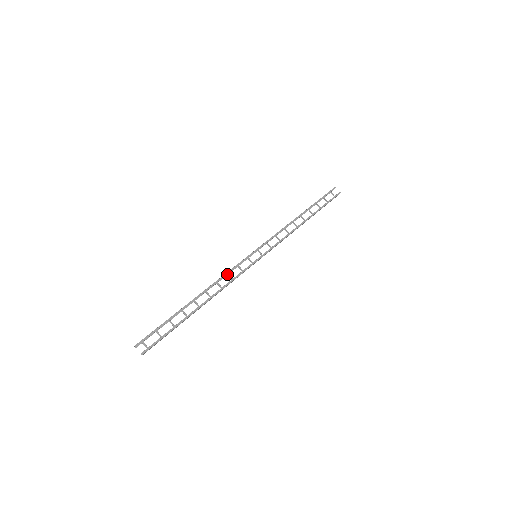
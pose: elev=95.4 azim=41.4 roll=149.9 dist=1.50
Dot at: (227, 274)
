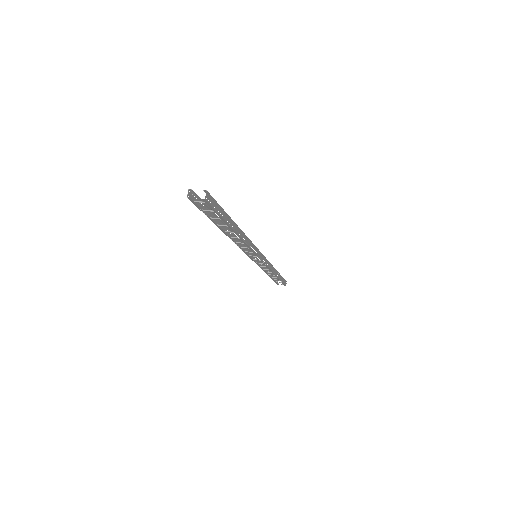
Dot at: (240, 247)
